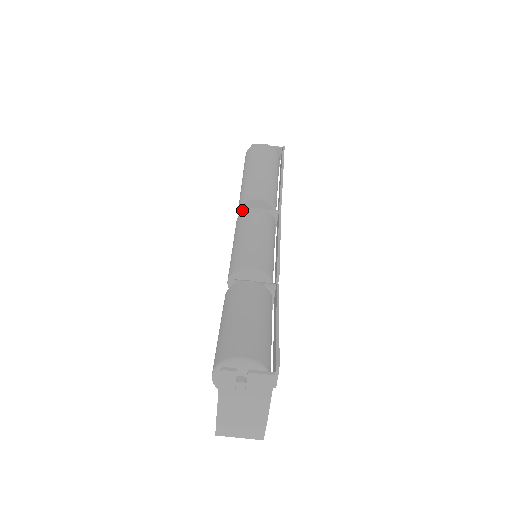
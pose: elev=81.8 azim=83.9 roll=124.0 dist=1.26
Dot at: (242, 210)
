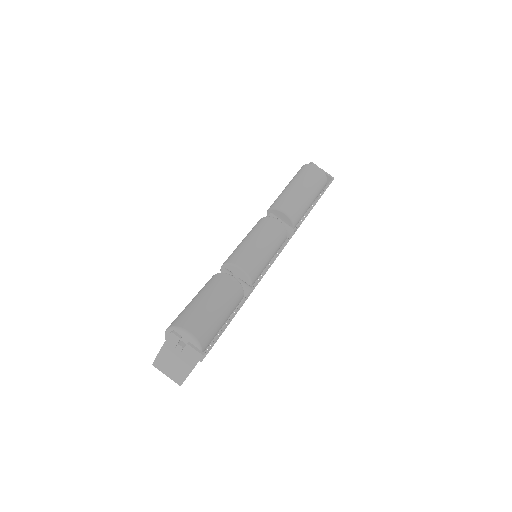
Dot at: occluded
